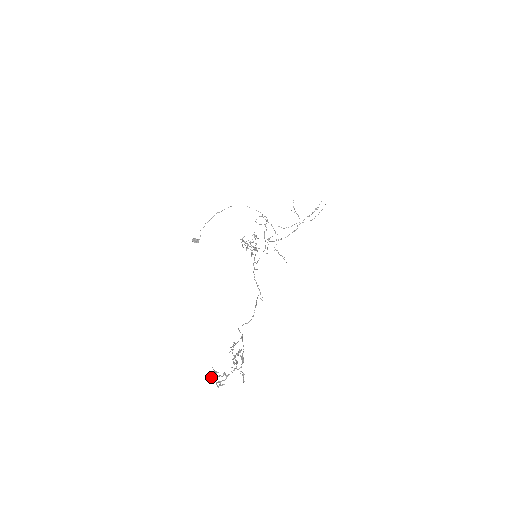
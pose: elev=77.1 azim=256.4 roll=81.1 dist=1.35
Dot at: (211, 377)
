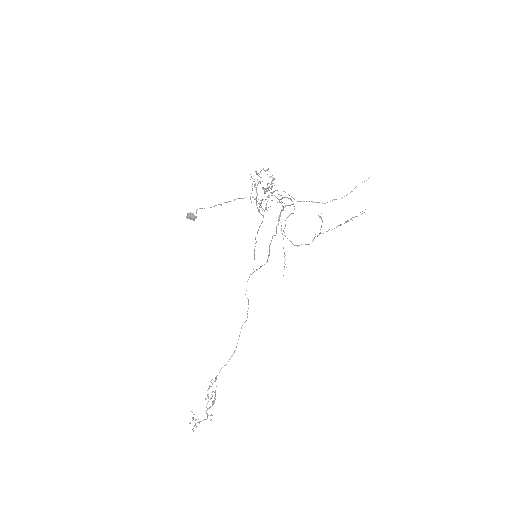
Dot at: (189, 423)
